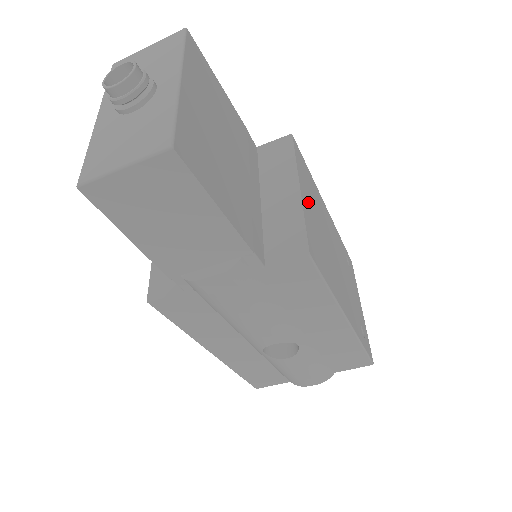
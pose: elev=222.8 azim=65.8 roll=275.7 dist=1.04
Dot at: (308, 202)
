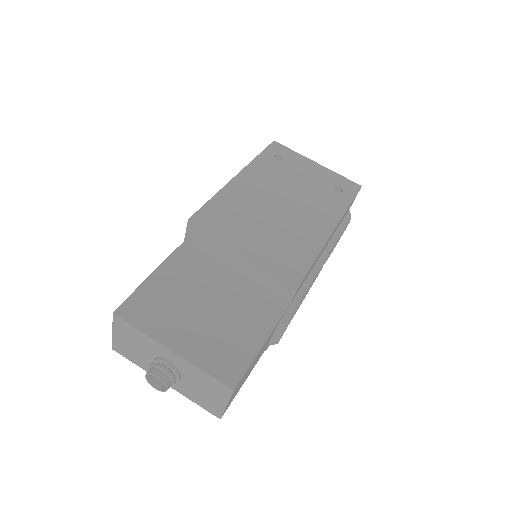
Dot at: (251, 238)
